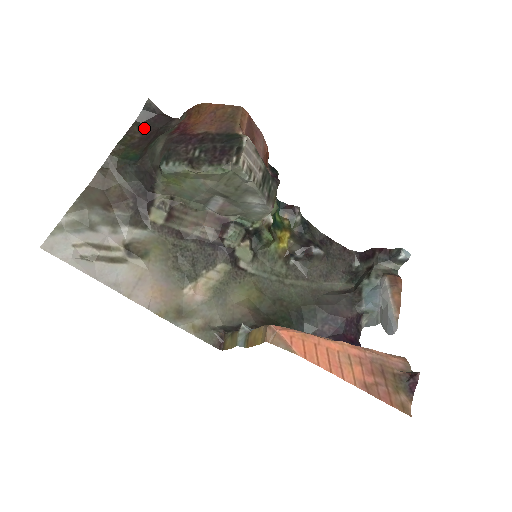
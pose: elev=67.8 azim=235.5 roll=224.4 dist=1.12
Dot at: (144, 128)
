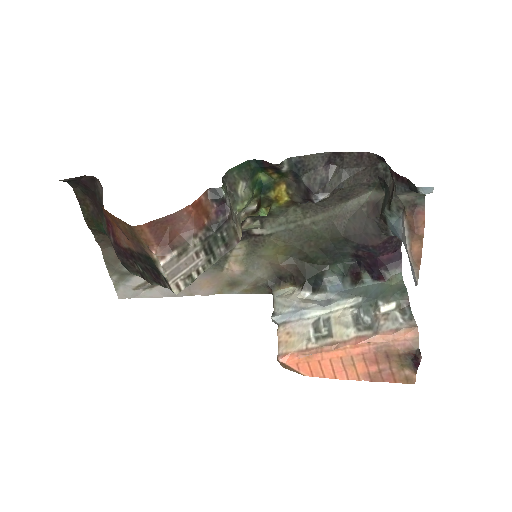
Dot at: (85, 193)
